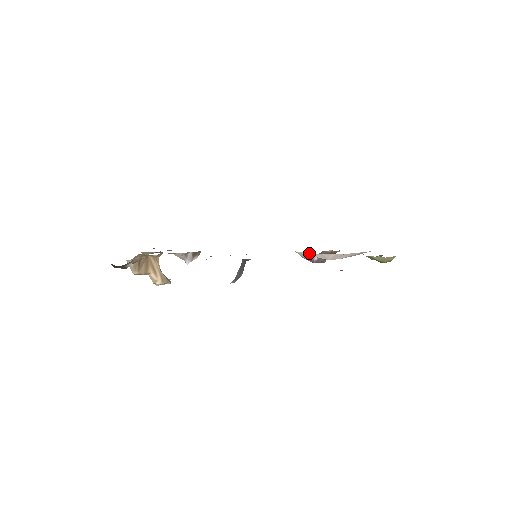
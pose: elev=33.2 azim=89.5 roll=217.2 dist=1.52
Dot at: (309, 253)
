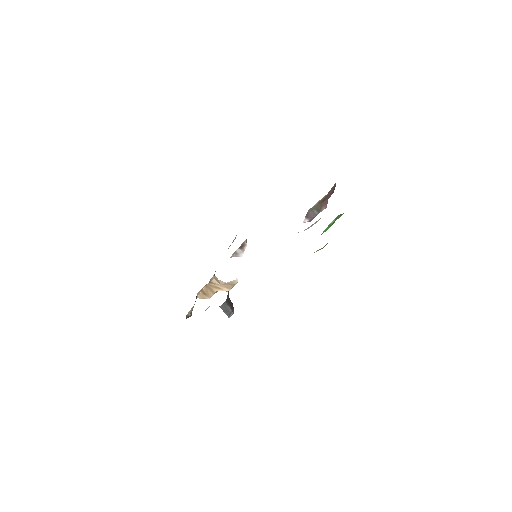
Dot at: occluded
